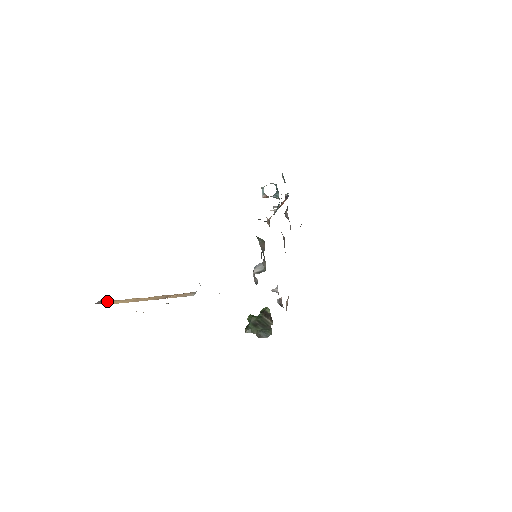
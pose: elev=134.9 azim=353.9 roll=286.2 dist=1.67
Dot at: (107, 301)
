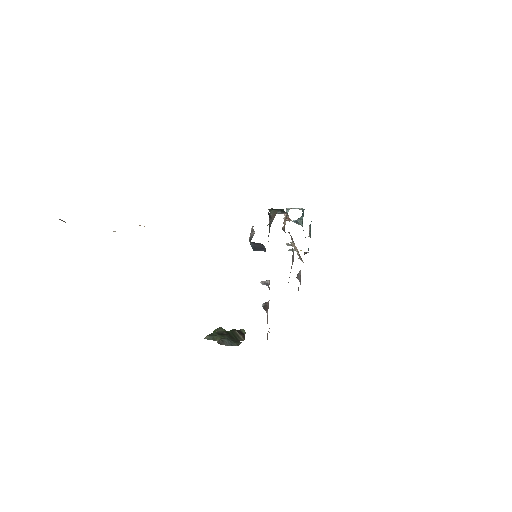
Dot at: occluded
